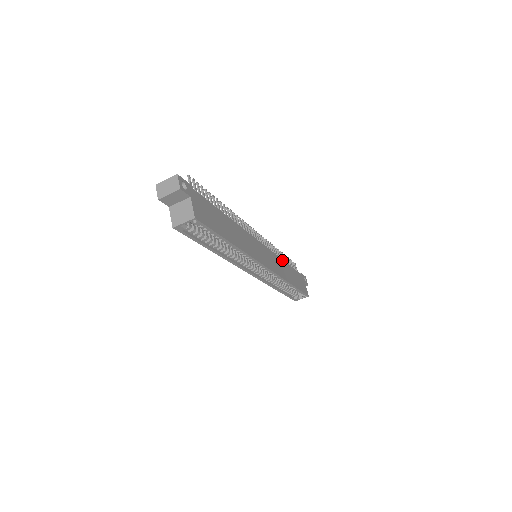
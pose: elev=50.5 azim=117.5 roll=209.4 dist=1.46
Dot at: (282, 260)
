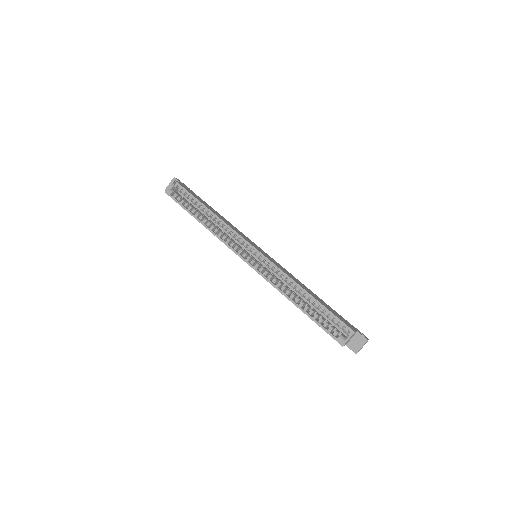
Dot at: (304, 285)
